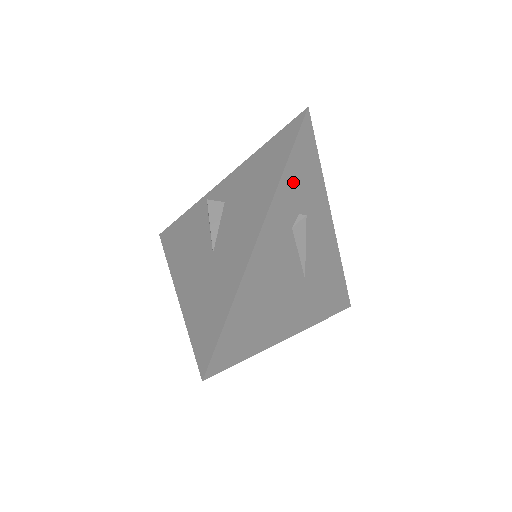
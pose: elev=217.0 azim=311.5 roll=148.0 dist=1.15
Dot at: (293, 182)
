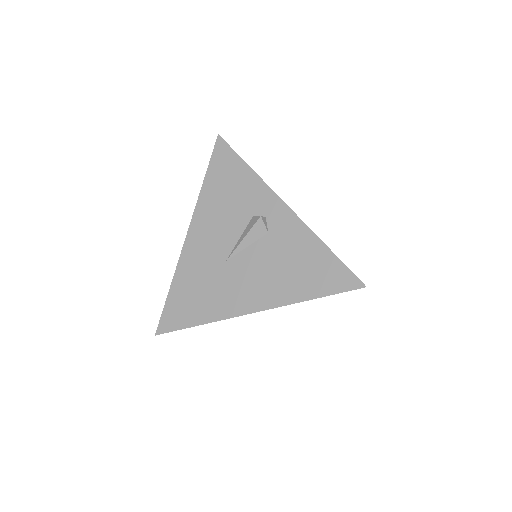
Dot at: occluded
